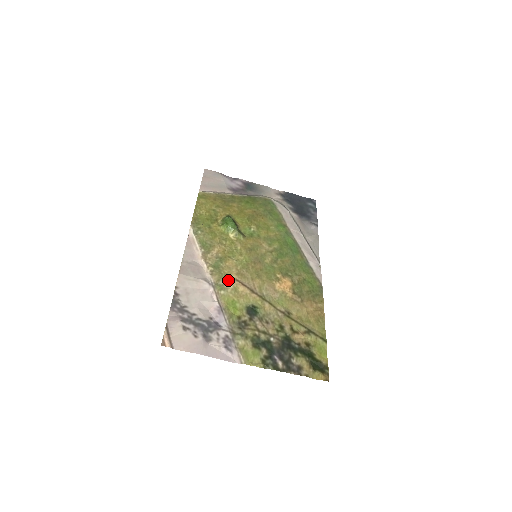
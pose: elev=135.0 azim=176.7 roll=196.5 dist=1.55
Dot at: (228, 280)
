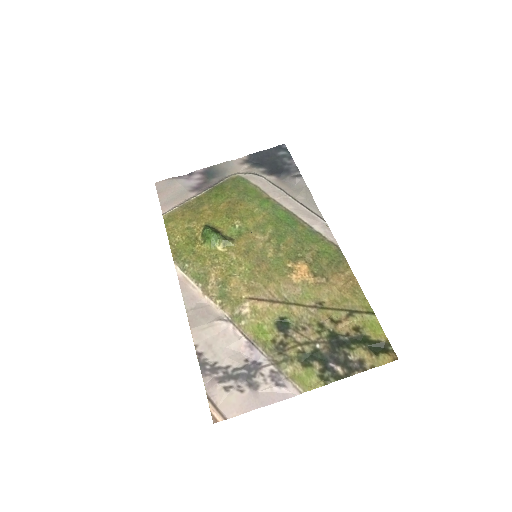
Dot at: (242, 304)
